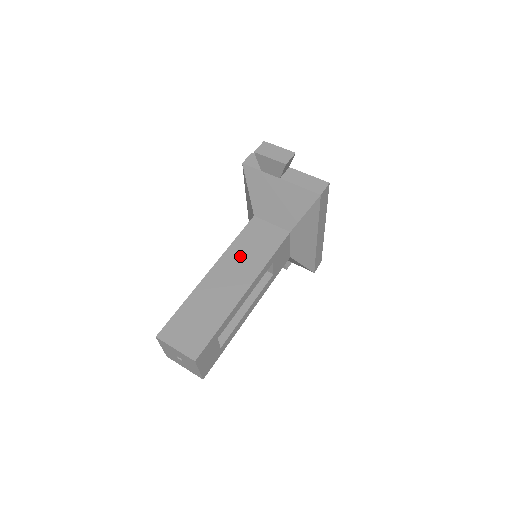
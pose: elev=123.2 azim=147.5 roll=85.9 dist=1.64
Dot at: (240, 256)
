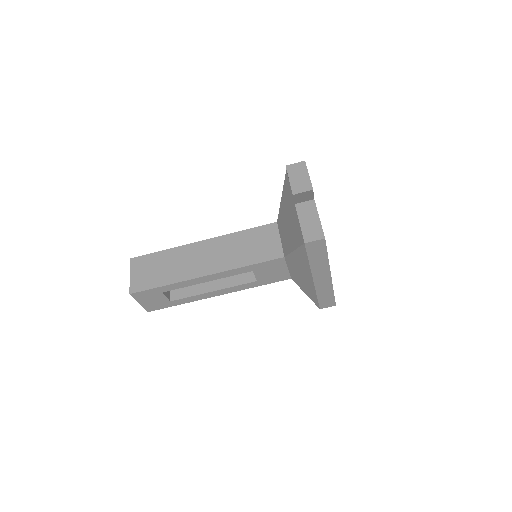
Dot at: (231, 246)
